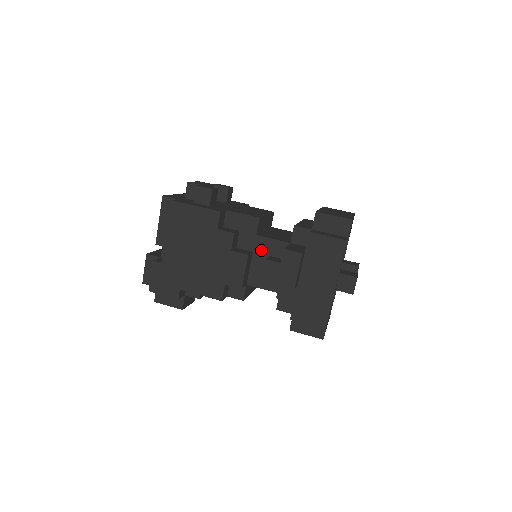
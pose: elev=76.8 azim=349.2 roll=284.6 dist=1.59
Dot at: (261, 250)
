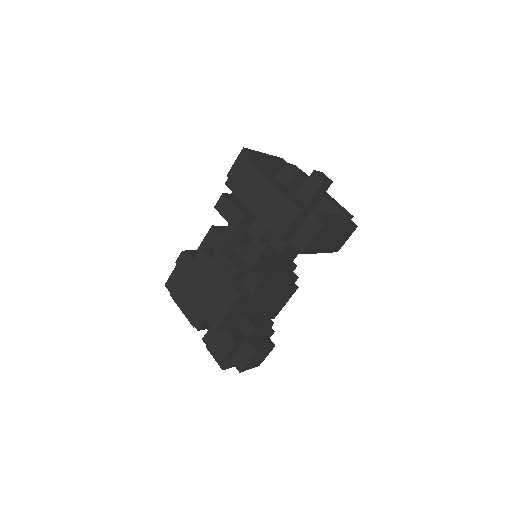
Dot at: (232, 239)
